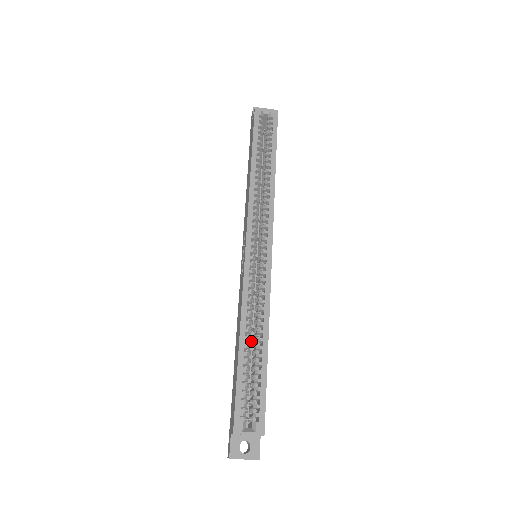
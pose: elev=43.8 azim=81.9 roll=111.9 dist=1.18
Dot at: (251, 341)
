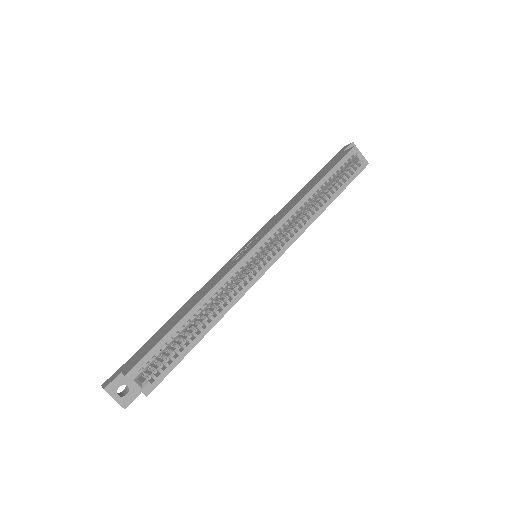
Dot at: occluded
